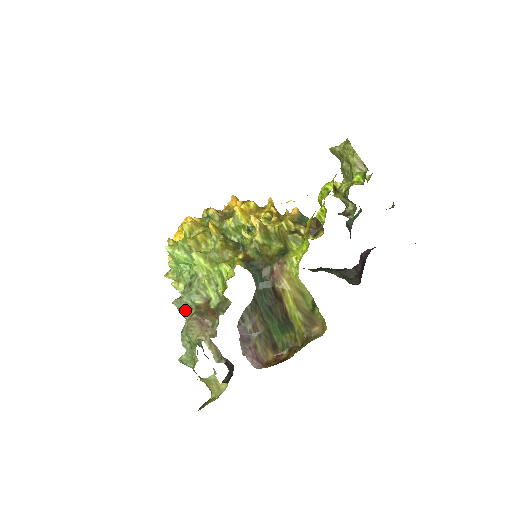
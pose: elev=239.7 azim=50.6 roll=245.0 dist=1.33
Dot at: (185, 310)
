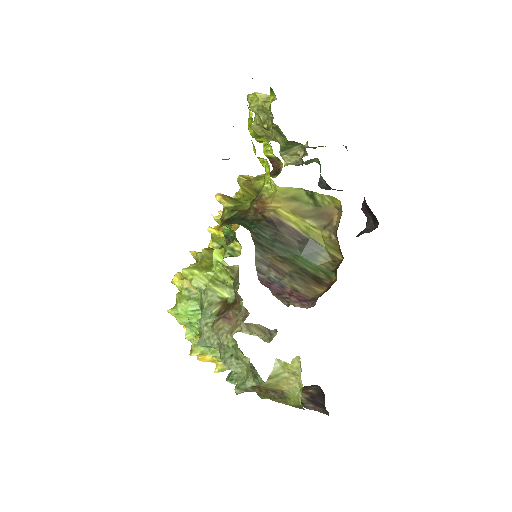
Dot at: (211, 335)
